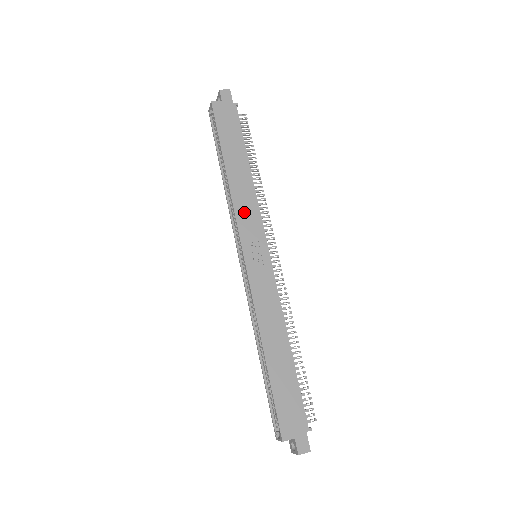
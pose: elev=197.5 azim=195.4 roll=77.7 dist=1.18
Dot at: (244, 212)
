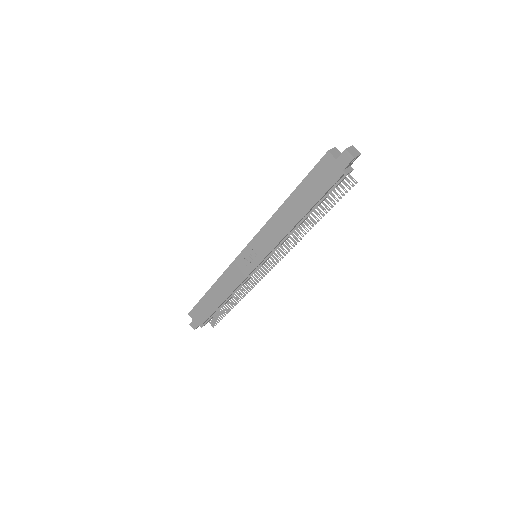
Dot at: (267, 235)
